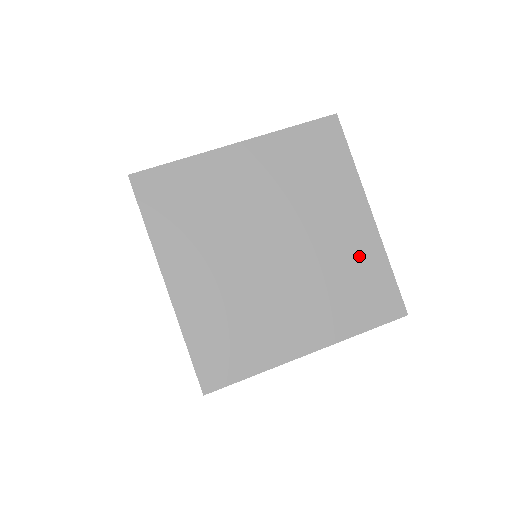
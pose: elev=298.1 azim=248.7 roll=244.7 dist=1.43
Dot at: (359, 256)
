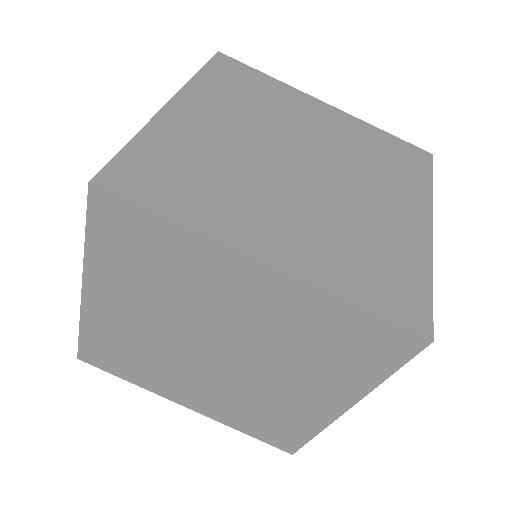
Dot at: (358, 135)
